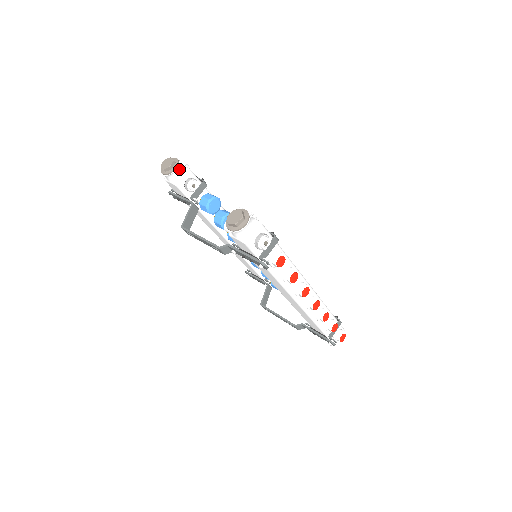
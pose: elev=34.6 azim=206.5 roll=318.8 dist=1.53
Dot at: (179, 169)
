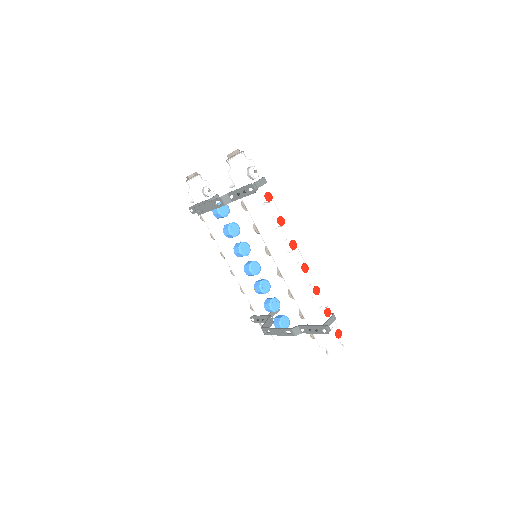
Dot at: (200, 178)
